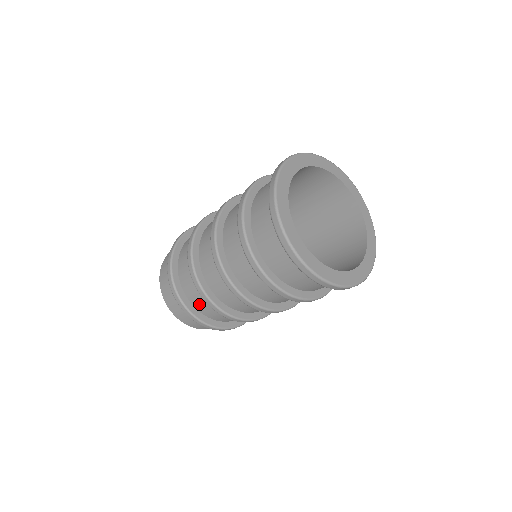
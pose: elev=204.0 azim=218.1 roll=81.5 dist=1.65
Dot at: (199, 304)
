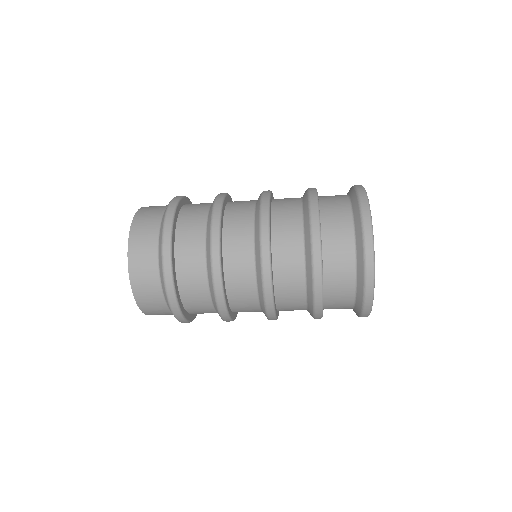
Dot at: (198, 312)
